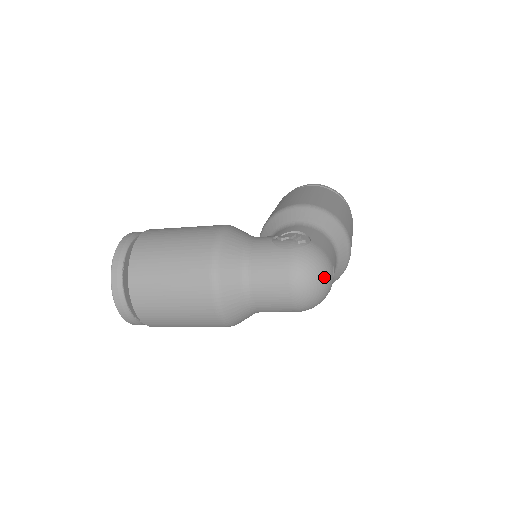
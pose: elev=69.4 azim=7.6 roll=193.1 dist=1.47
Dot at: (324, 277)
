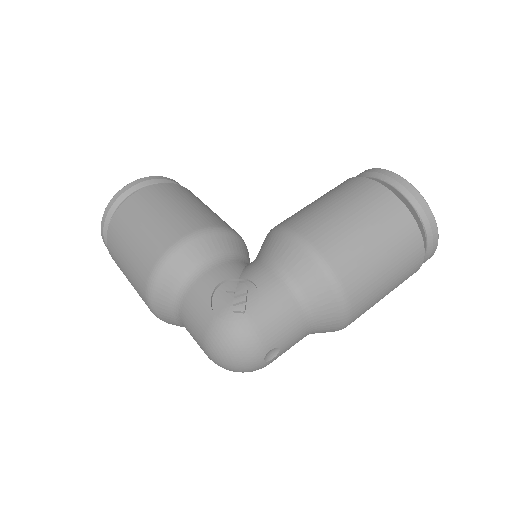
Dot at: (243, 363)
